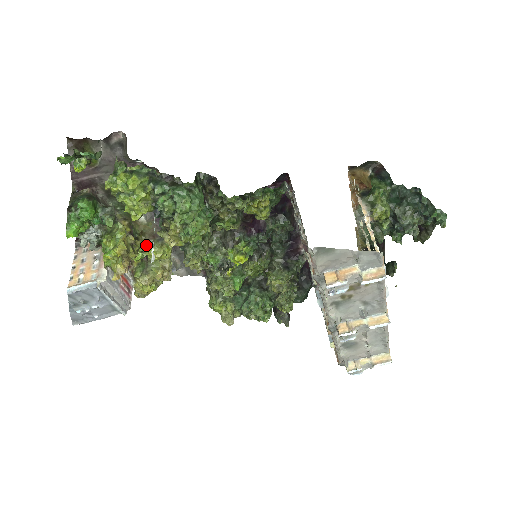
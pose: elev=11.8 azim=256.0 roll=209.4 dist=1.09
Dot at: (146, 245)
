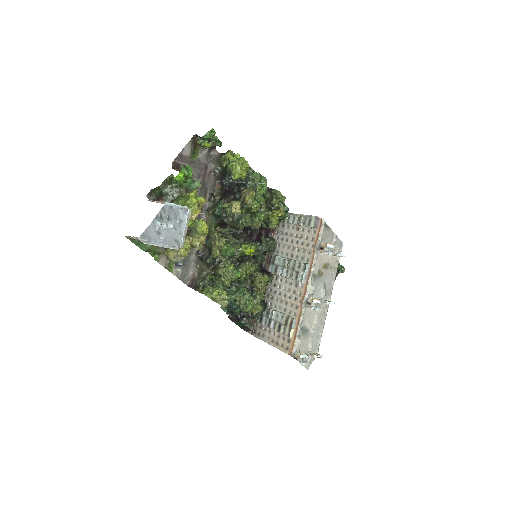
Dot at: (198, 219)
